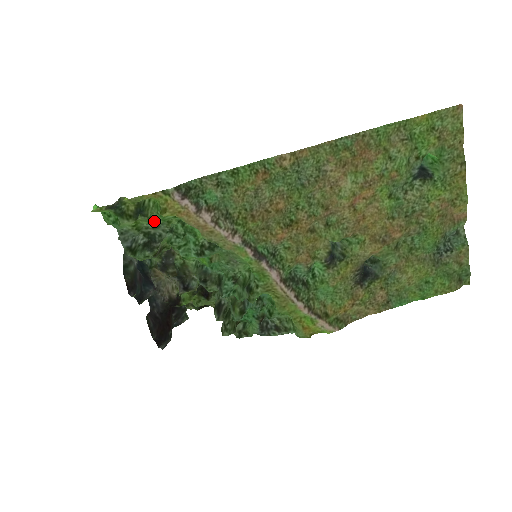
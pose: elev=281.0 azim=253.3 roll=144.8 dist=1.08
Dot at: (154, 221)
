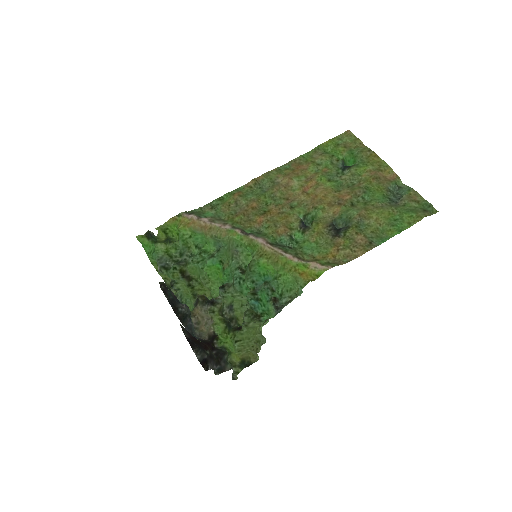
Dot at: (179, 248)
